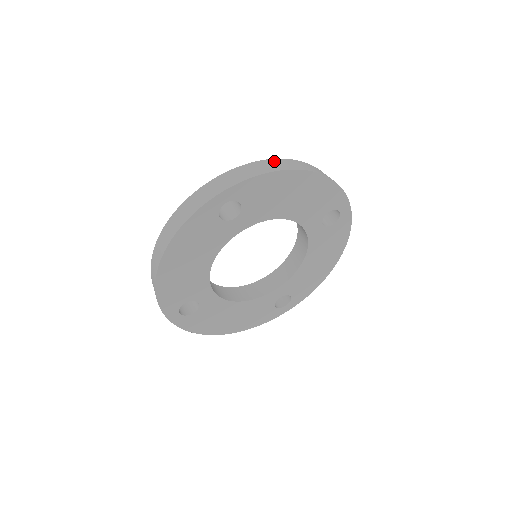
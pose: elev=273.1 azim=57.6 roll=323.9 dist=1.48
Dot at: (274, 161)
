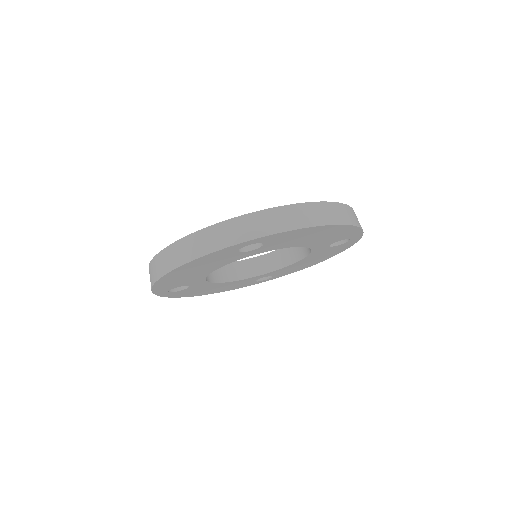
Dot at: (311, 207)
